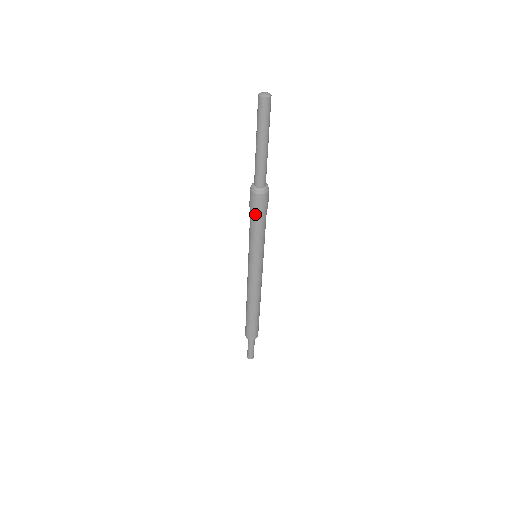
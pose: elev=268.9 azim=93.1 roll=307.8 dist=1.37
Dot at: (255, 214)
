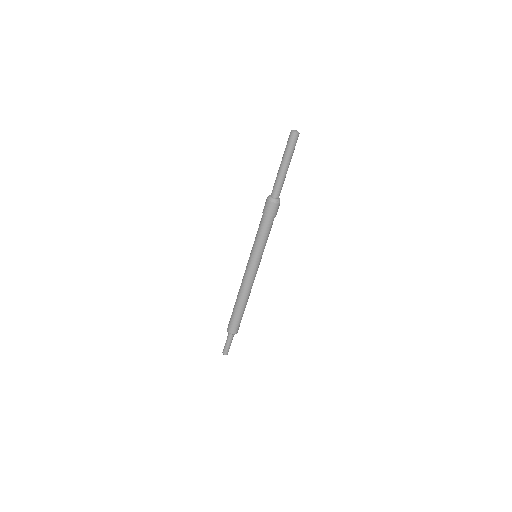
Dot at: (263, 216)
